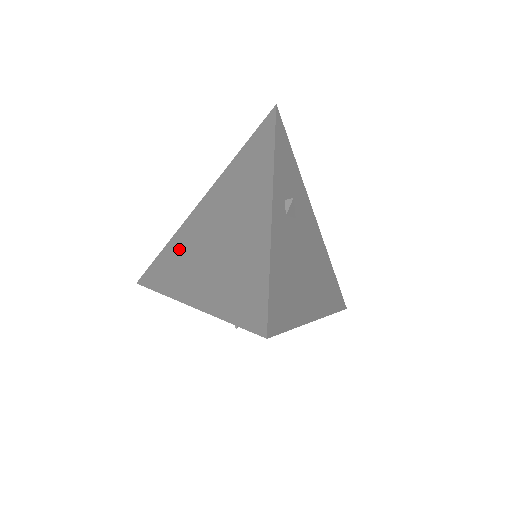
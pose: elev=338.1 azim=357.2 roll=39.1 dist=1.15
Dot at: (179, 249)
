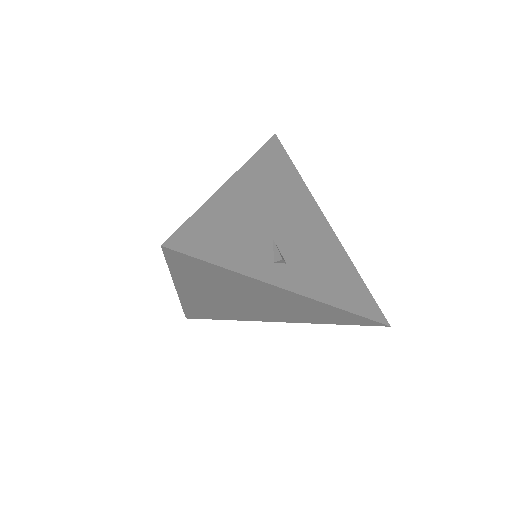
Dot at: (209, 309)
